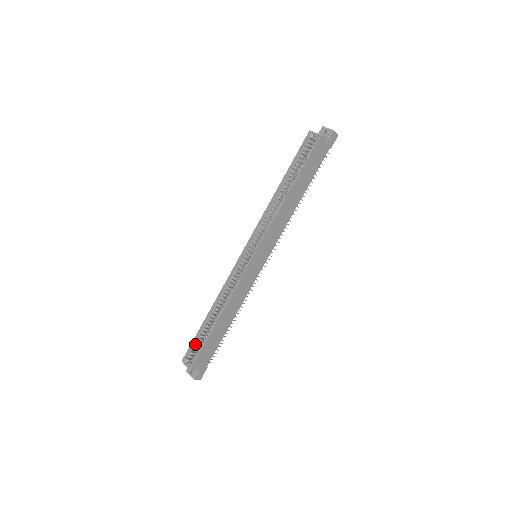
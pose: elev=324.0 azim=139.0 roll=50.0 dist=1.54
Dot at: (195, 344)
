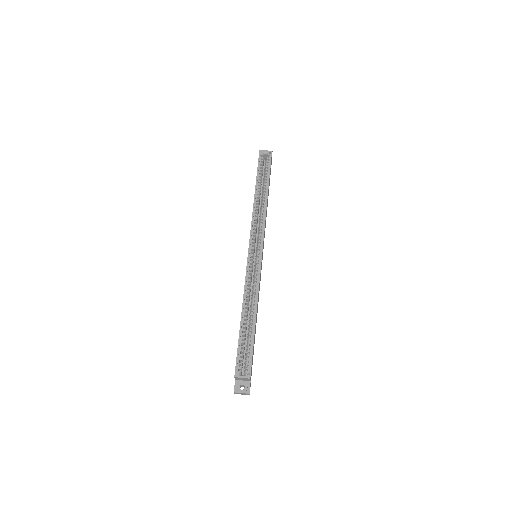
Dot at: (240, 354)
